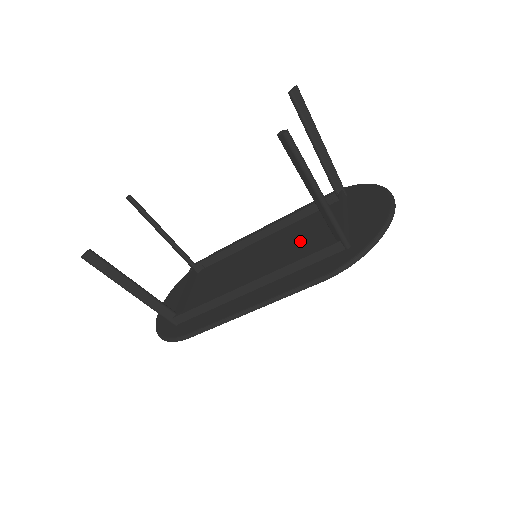
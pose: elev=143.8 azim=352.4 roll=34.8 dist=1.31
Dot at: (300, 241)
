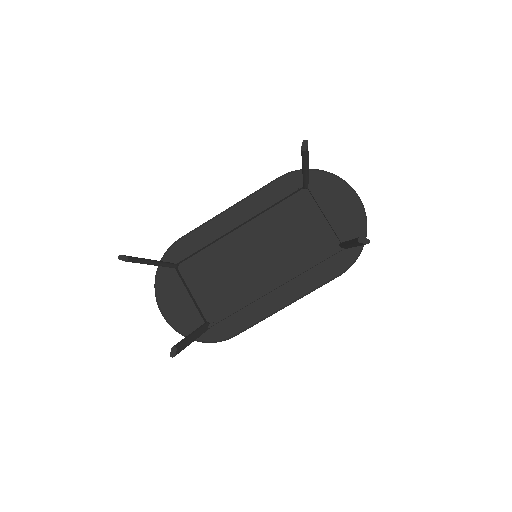
Dot at: (290, 236)
